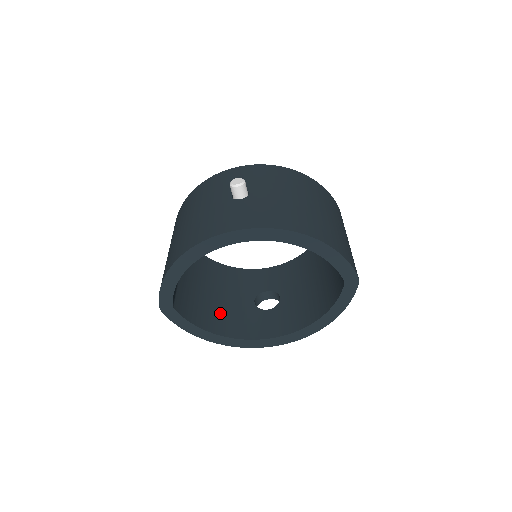
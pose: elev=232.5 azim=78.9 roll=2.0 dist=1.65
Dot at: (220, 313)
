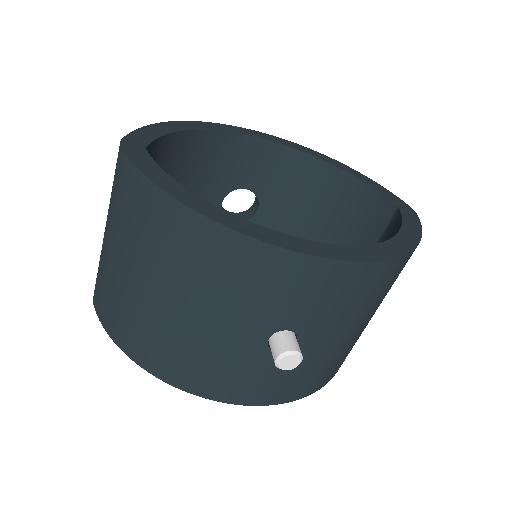
Dot at: occluded
